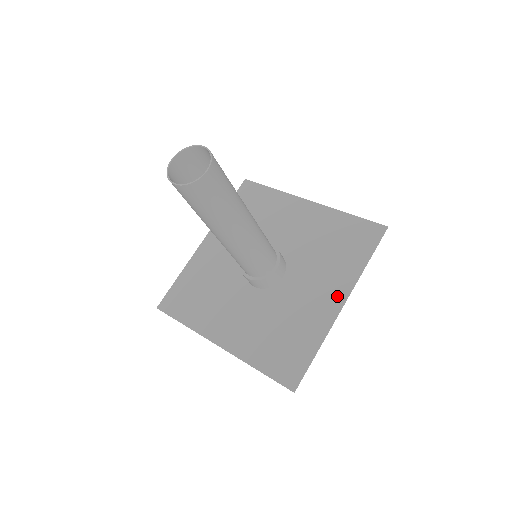
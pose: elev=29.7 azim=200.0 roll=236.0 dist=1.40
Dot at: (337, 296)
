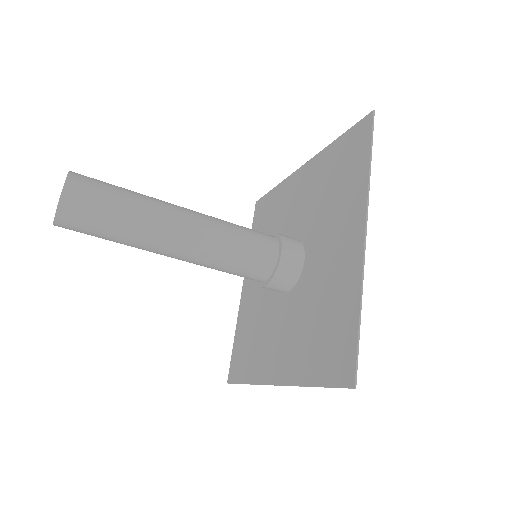
Dot at: (355, 231)
